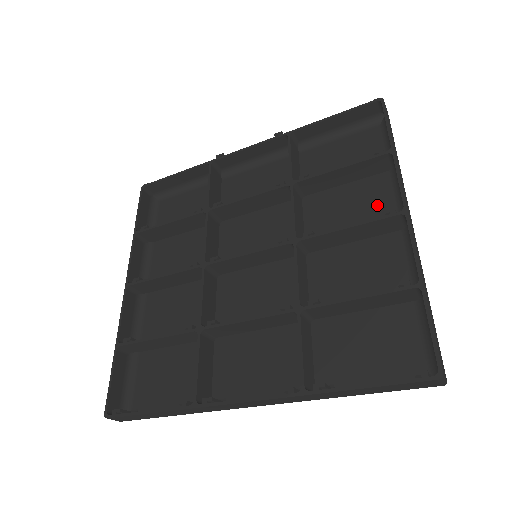
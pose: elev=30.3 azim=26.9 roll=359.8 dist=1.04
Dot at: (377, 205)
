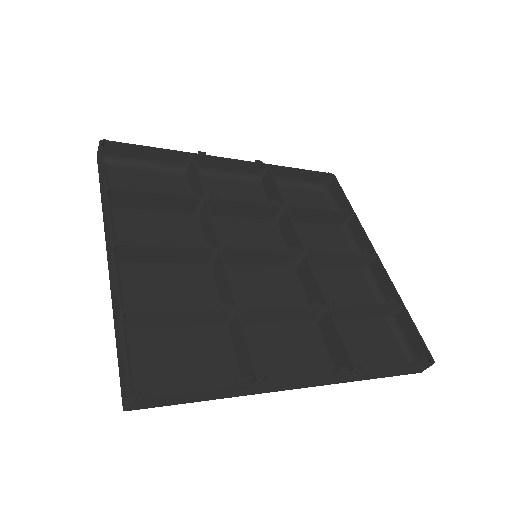
Dot at: (339, 246)
